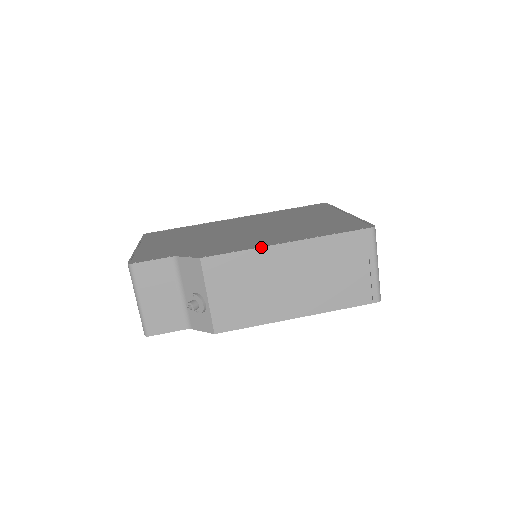
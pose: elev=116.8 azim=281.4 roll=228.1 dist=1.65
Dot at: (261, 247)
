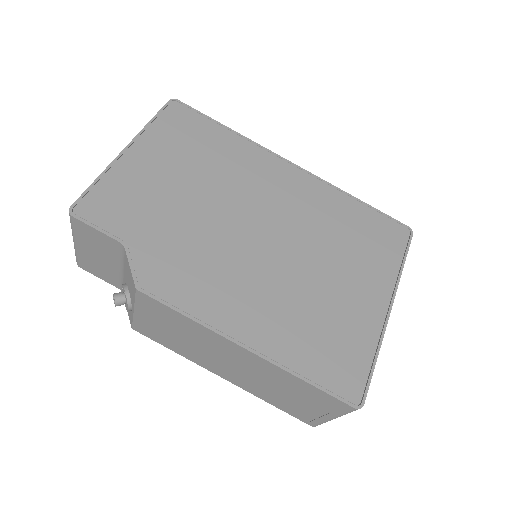
Dot at: (212, 330)
